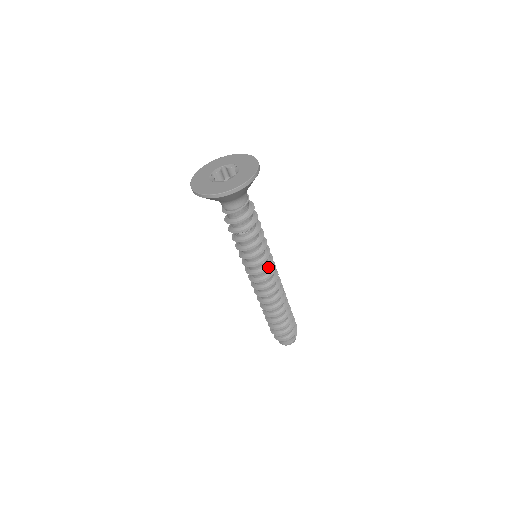
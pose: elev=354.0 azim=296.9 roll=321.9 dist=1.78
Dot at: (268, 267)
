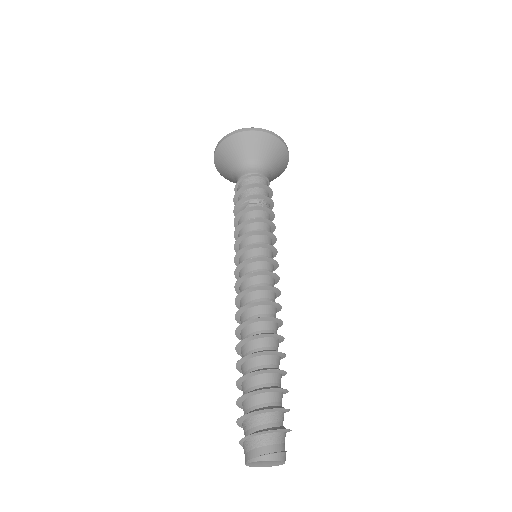
Dot at: (274, 260)
